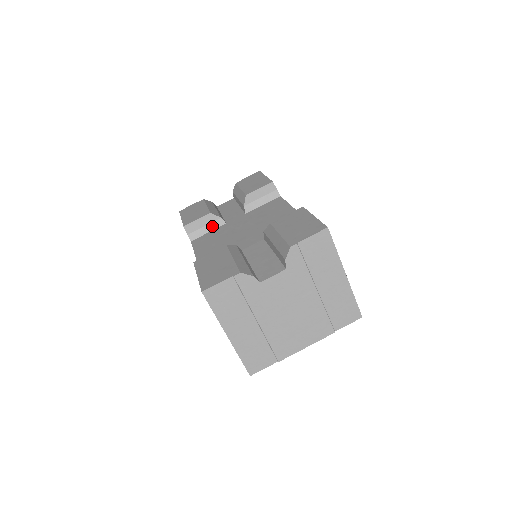
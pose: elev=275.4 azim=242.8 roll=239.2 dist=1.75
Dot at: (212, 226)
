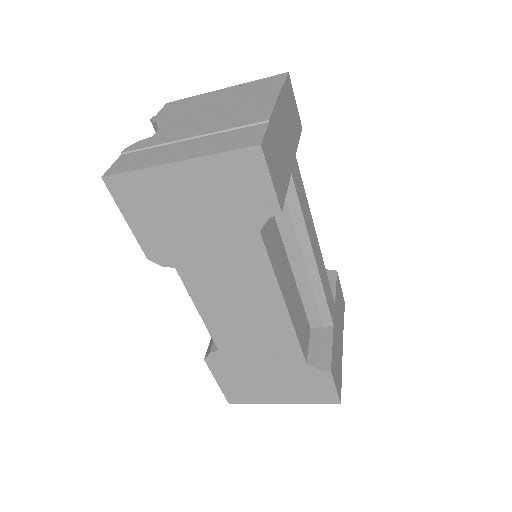
Dot at: occluded
